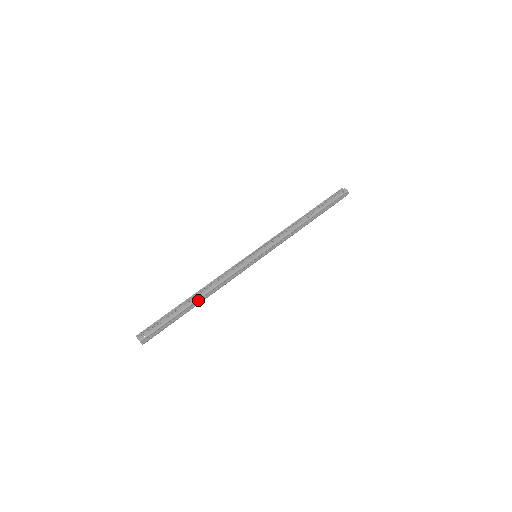
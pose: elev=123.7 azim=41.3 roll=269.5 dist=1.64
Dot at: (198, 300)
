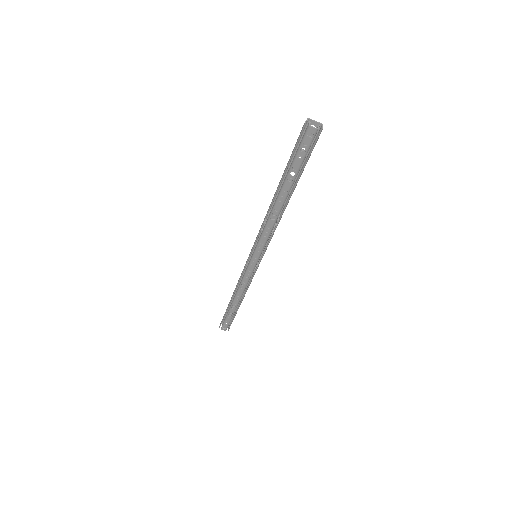
Dot at: (239, 301)
